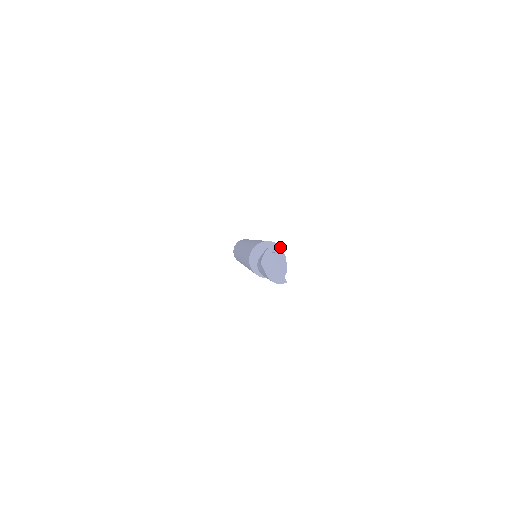
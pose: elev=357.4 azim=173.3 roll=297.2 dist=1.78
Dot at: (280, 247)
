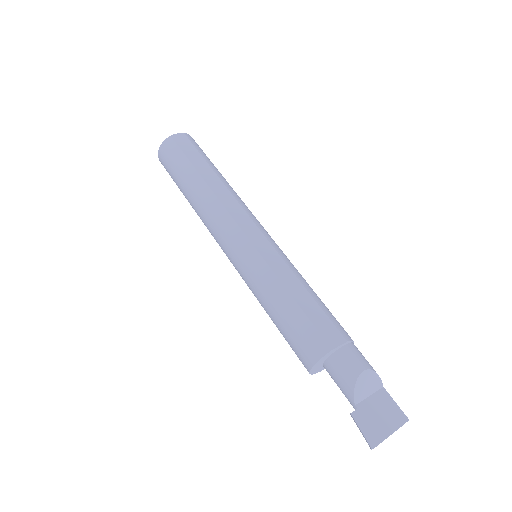
Dot at: (333, 350)
